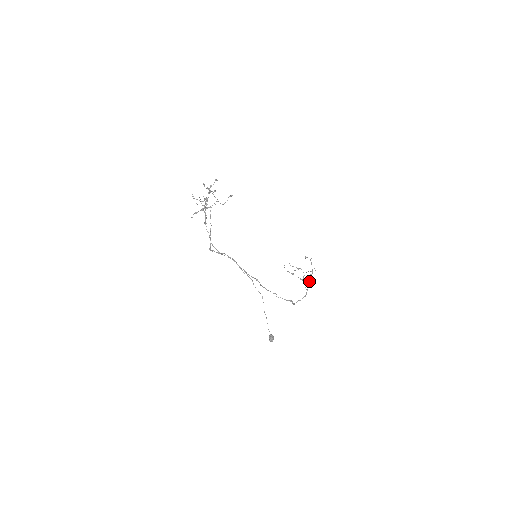
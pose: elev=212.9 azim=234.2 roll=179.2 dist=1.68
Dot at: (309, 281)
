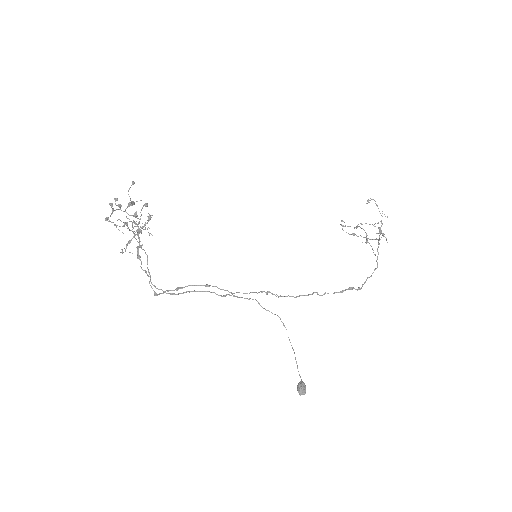
Dot at: (378, 240)
